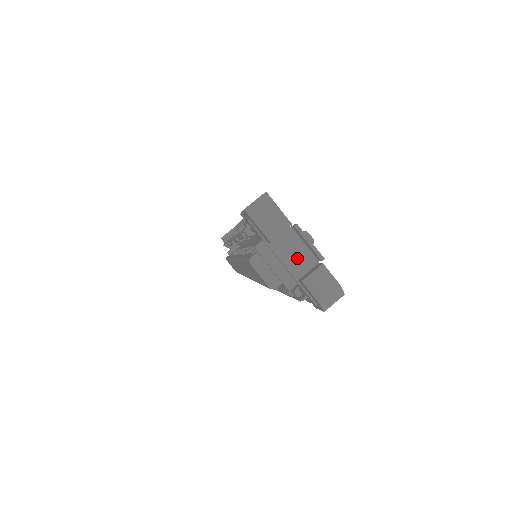
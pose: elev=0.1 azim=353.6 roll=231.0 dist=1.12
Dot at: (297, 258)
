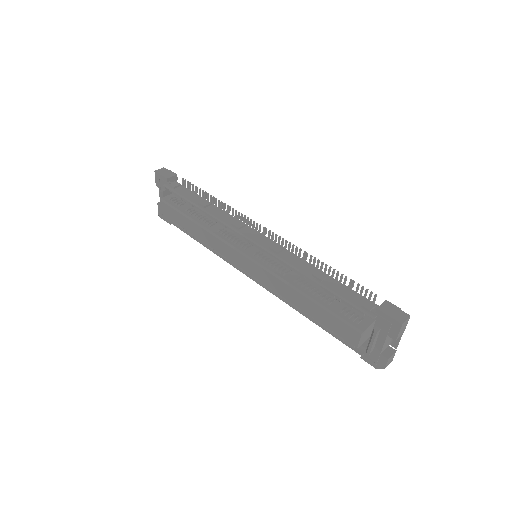
Dot at: (387, 343)
